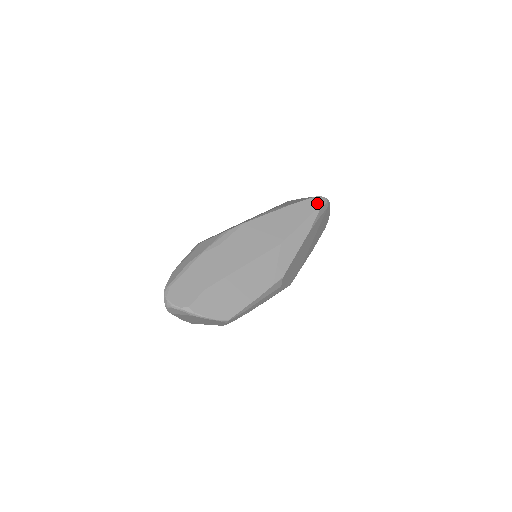
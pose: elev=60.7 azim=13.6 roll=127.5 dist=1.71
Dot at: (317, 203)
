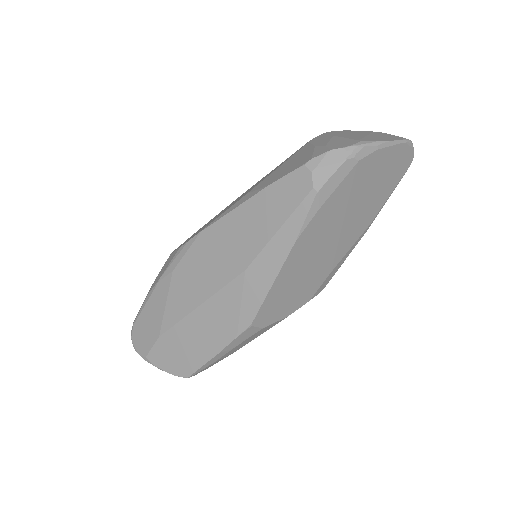
Dot at: (314, 175)
